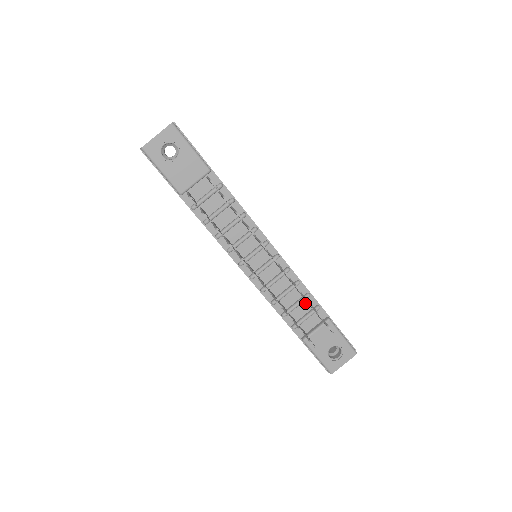
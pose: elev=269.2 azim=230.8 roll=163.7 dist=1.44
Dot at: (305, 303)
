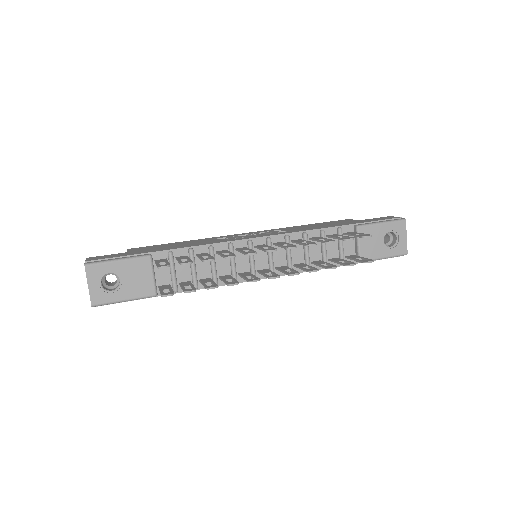
Dot at: occluded
